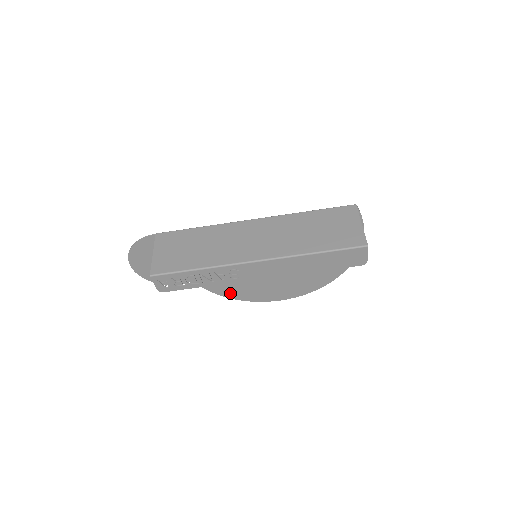
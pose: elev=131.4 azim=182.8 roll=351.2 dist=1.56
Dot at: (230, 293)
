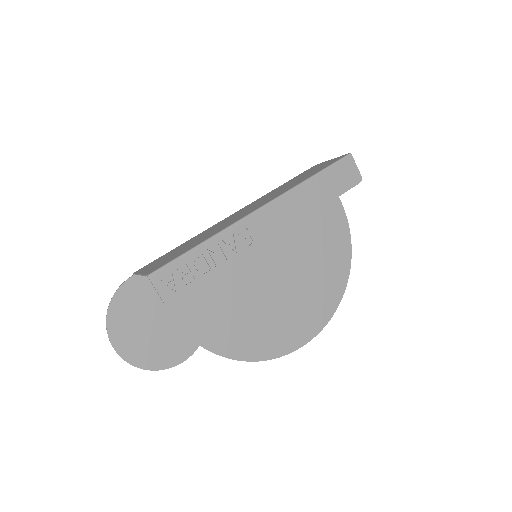
Dot at: (251, 351)
